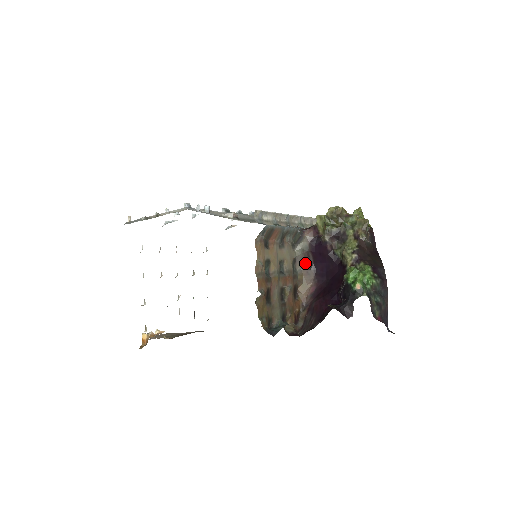
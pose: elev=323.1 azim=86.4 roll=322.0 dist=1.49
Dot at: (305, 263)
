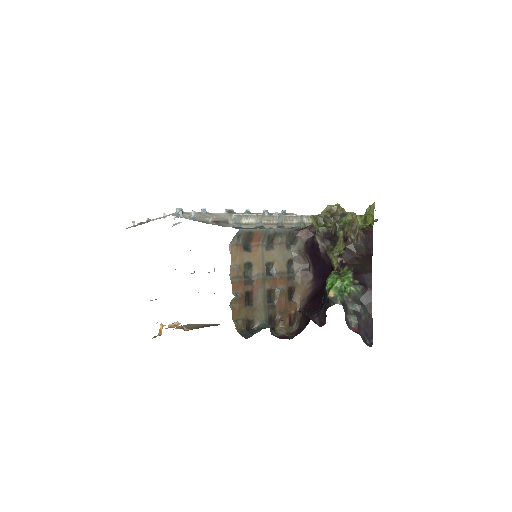
Dot at: (304, 264)
